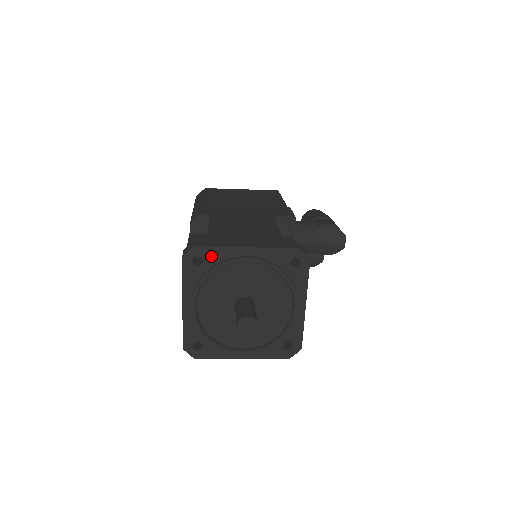
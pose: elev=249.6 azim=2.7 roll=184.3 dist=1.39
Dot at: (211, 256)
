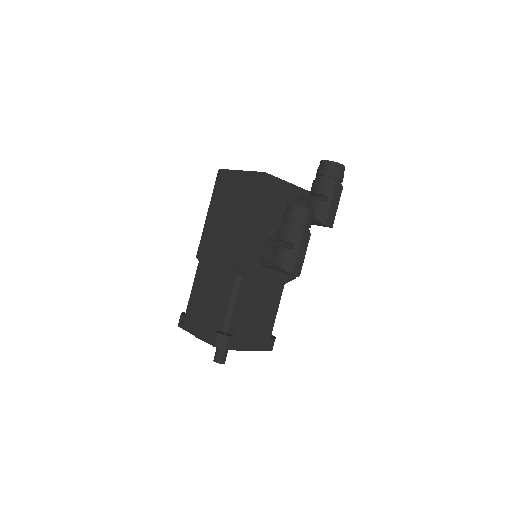
Dot at: occluded
